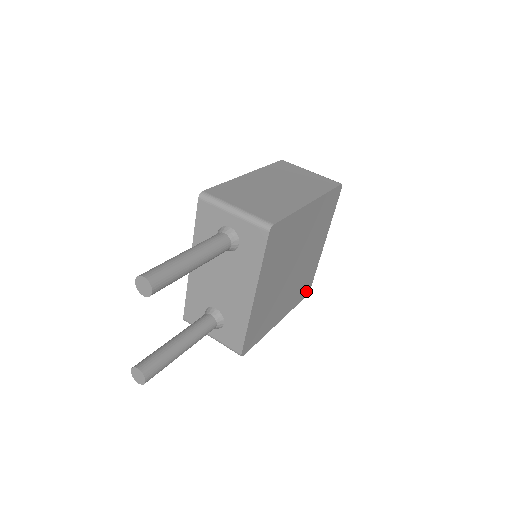
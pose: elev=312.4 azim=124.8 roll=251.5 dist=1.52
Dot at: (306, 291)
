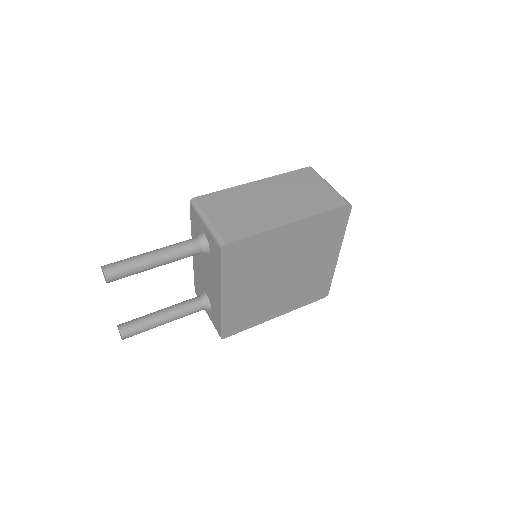
Dot at: (321, 294)
